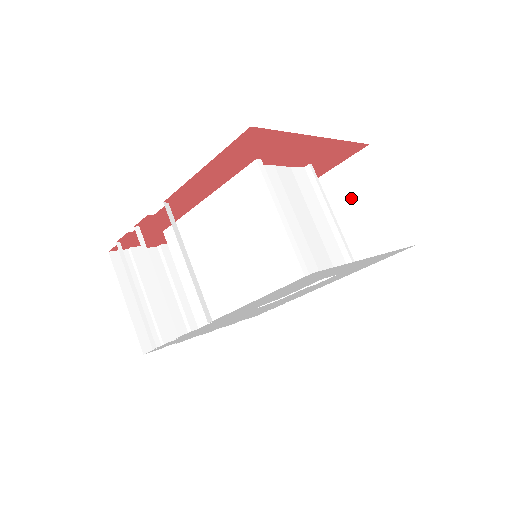
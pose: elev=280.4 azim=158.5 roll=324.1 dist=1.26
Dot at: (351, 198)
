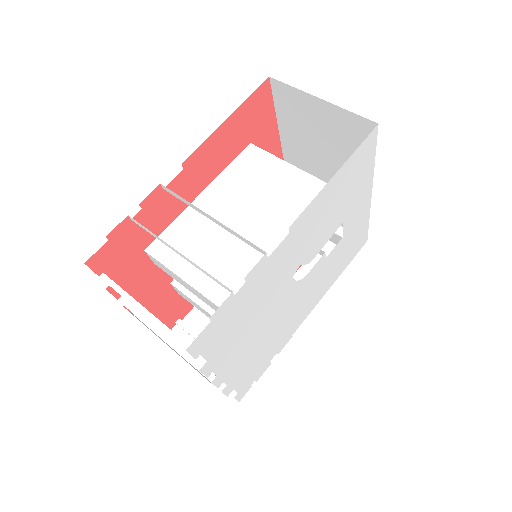
Dot at: occluded
